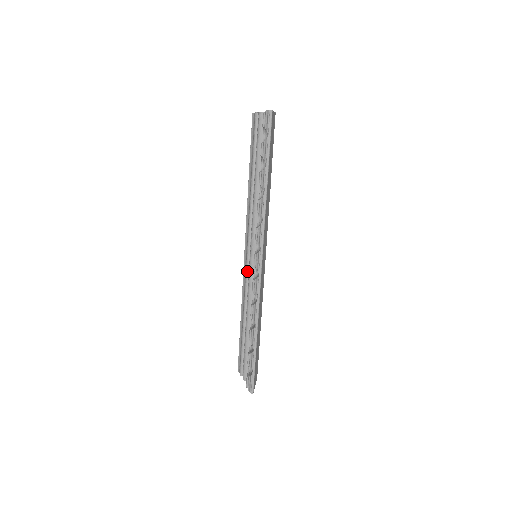
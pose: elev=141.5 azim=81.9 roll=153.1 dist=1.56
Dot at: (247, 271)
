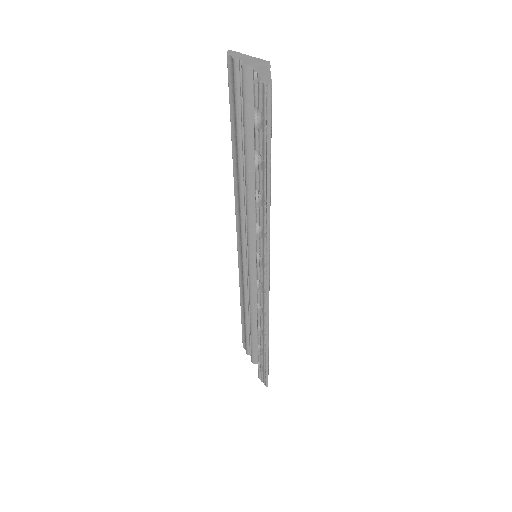
Dot at: (244, 266)
